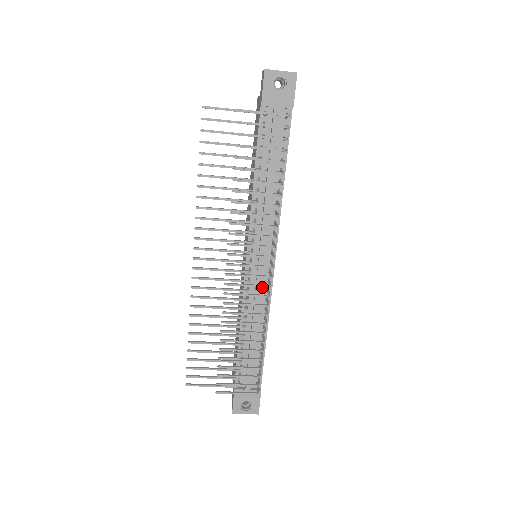
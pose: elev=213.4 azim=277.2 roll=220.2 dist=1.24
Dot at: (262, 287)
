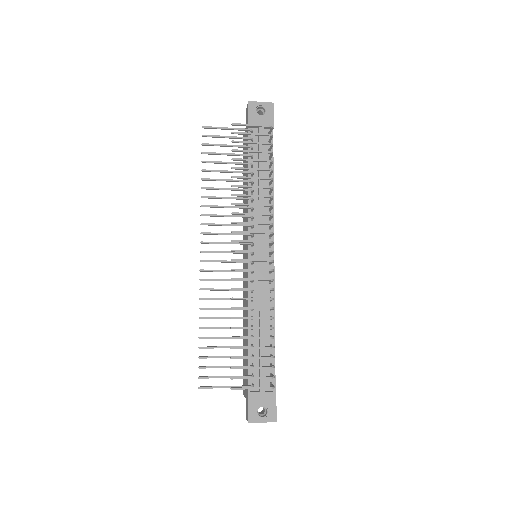
Dot at: (266, 270)
